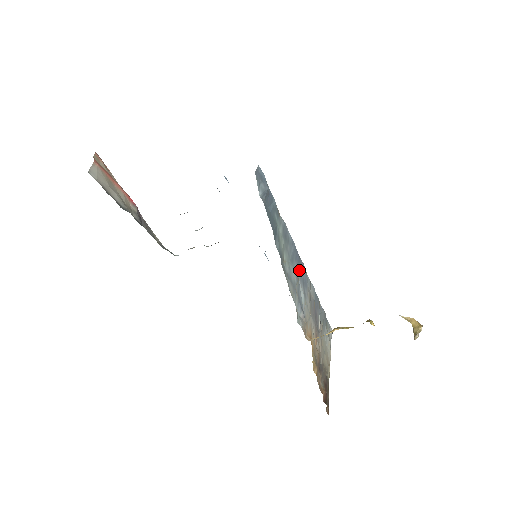
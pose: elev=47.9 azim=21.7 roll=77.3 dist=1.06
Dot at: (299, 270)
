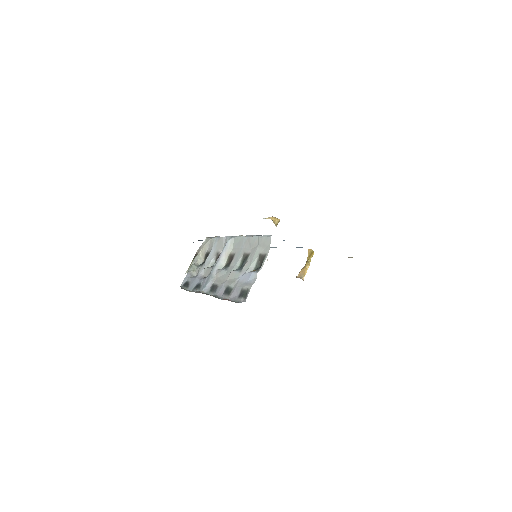
Dot at: occluded
